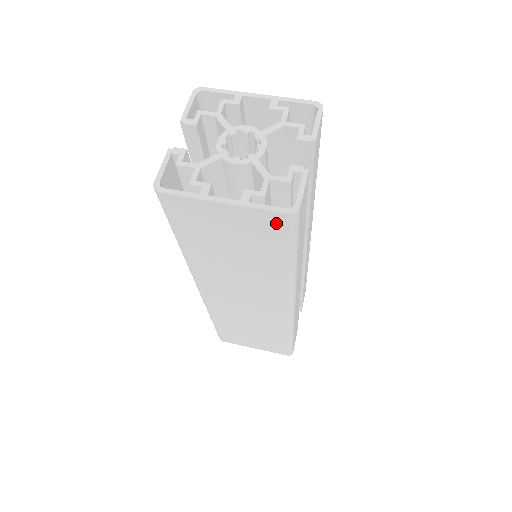
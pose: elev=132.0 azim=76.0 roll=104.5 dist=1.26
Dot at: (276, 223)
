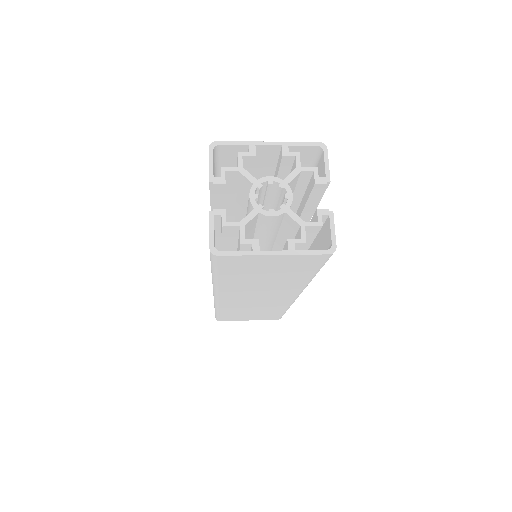
Dot at: (315, 259)
